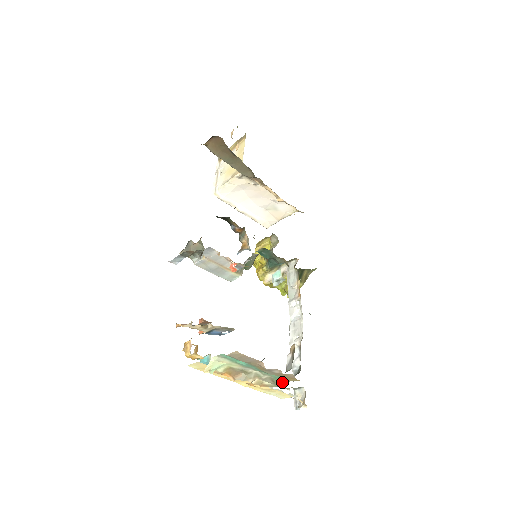
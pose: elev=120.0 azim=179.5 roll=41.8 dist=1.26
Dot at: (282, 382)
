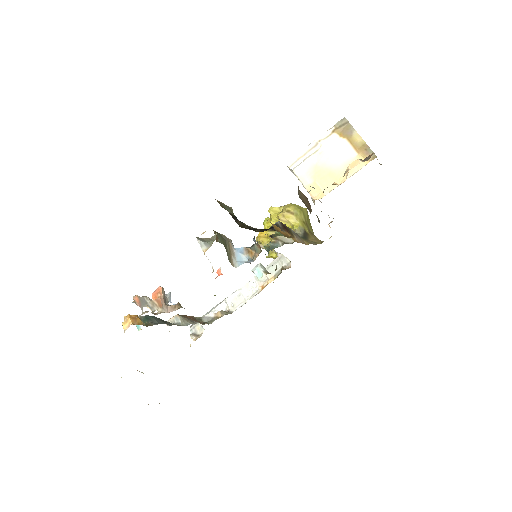
Dot at: occluded
